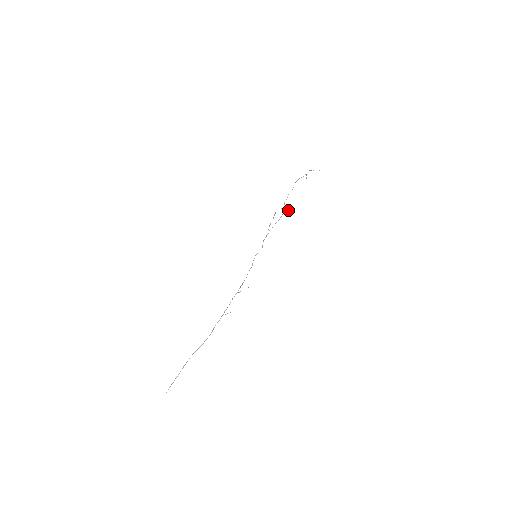
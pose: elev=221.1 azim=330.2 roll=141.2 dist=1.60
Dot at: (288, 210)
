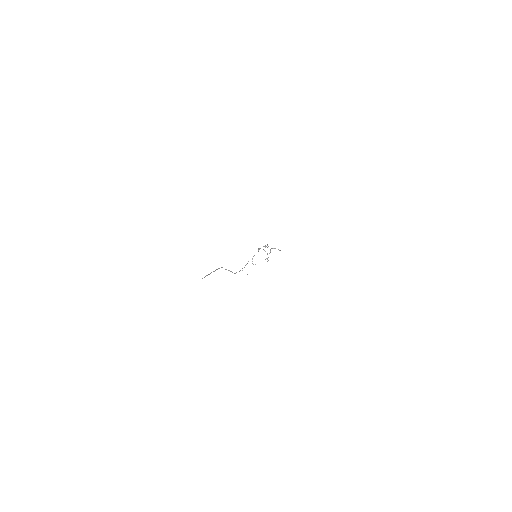
Dot at: (266, 258)
